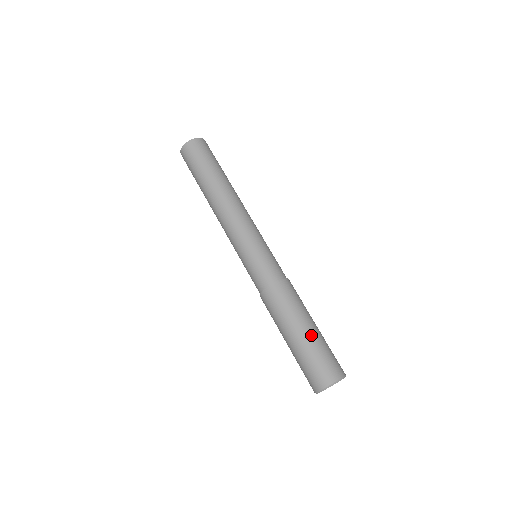
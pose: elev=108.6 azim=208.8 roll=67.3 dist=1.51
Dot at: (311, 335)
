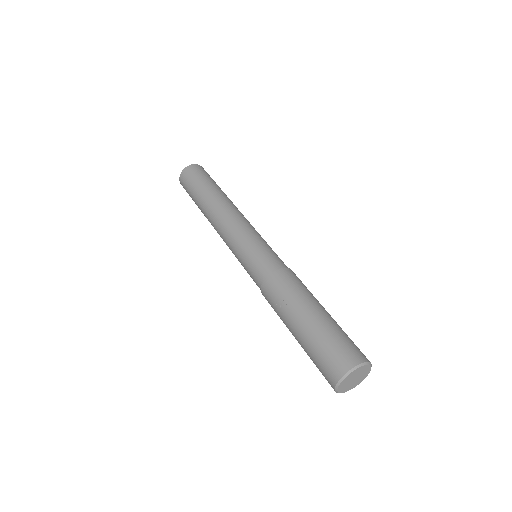
Dot at: occluded
